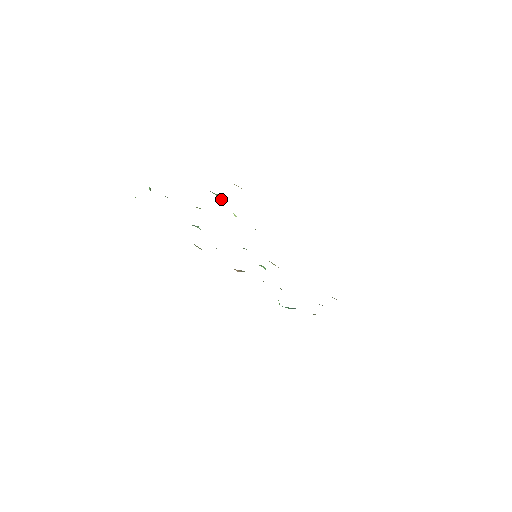
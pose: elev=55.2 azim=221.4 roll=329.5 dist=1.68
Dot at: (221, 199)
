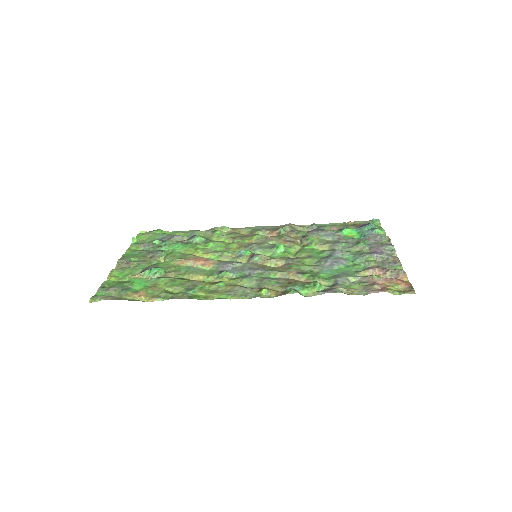
Dot at: (158, 277)
